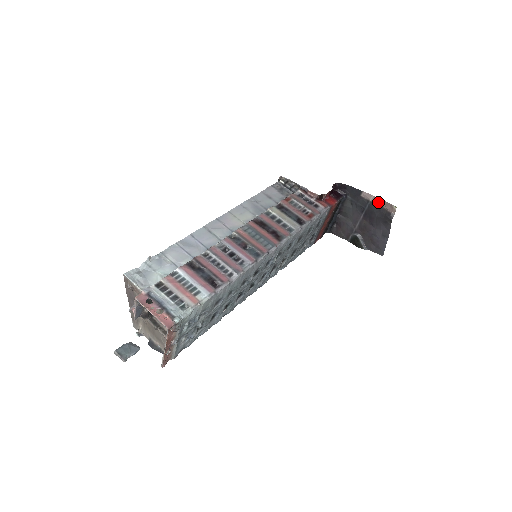
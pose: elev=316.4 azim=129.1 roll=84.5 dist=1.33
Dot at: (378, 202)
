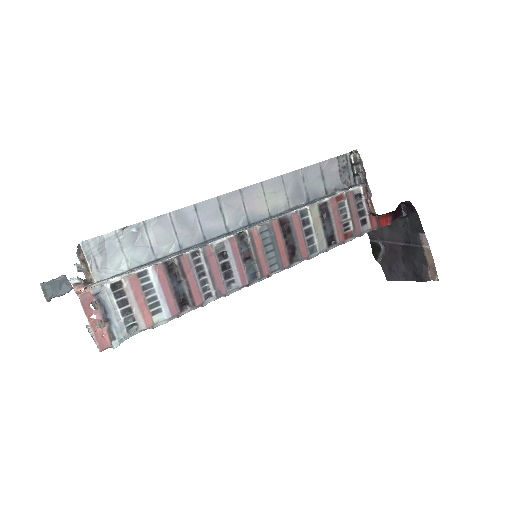
Dot at: (428, 256)
